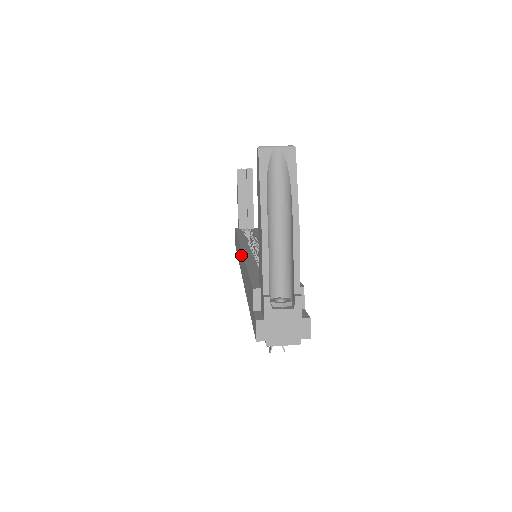
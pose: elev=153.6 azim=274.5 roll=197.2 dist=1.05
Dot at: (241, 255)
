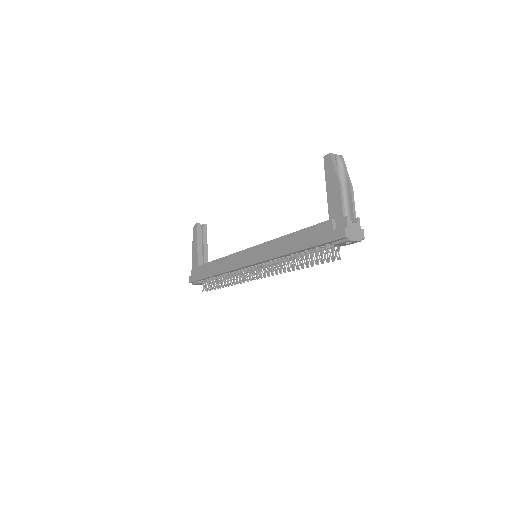
Dot at: (256, 249)
